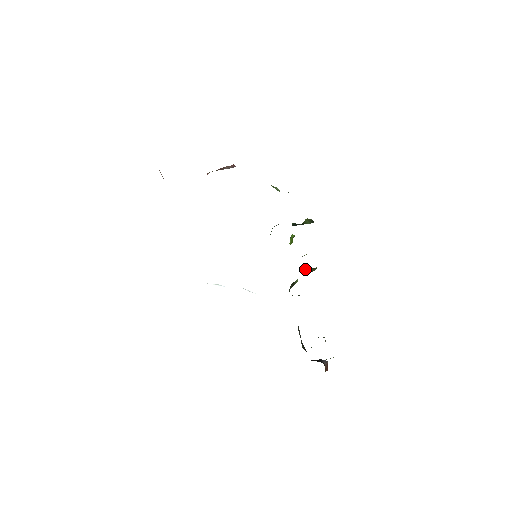
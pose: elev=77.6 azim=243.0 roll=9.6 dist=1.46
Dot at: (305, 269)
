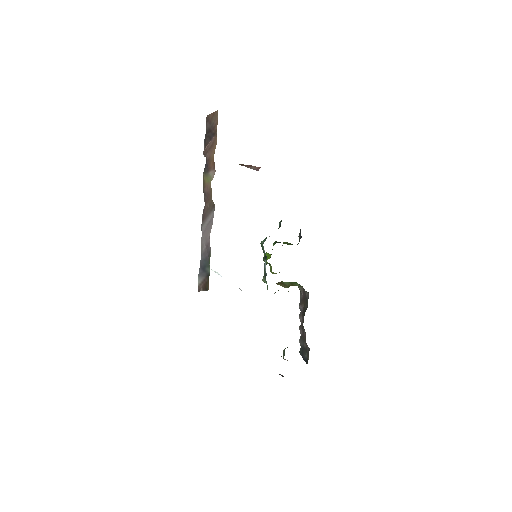
Dot at: (285, 283)
